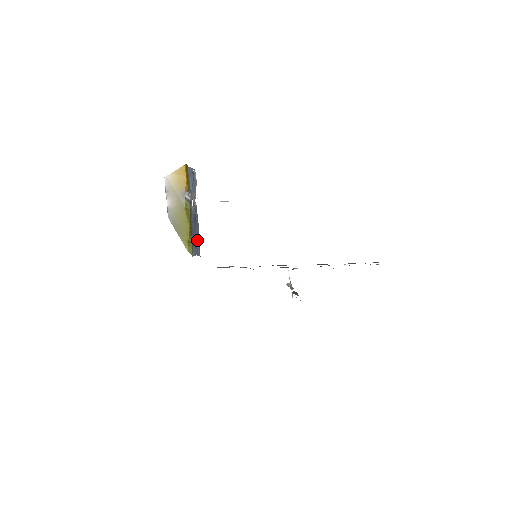
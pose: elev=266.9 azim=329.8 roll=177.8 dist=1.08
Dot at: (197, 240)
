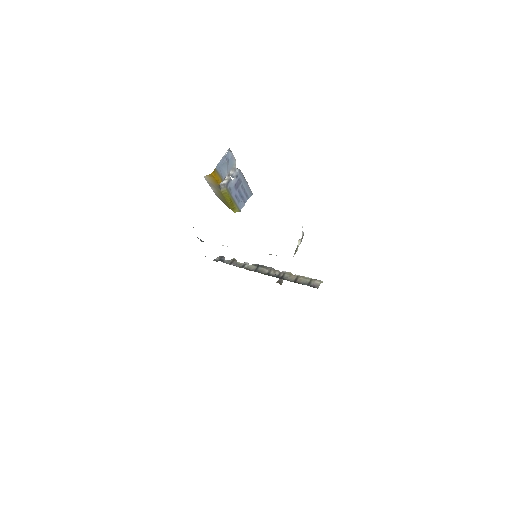
Dot at: (246, 190)
